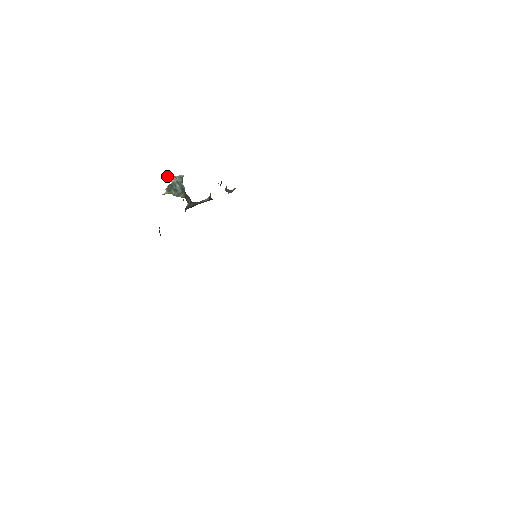
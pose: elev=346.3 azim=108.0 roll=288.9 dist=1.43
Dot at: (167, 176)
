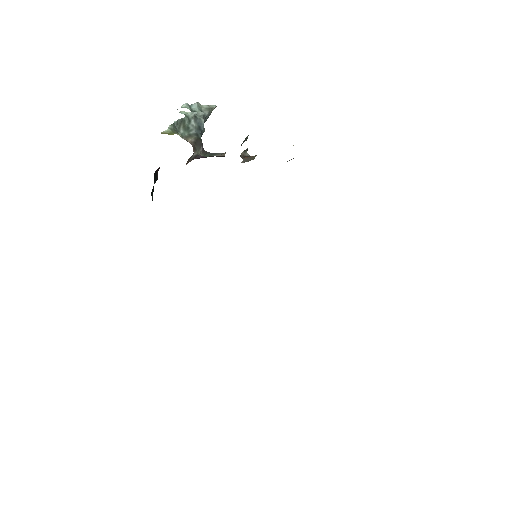
Dot at: (186, 104)
